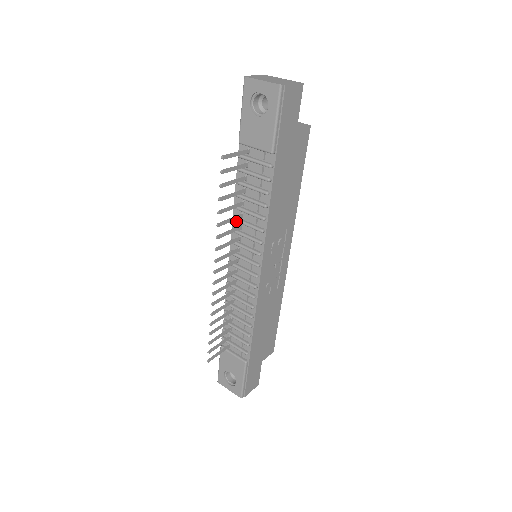
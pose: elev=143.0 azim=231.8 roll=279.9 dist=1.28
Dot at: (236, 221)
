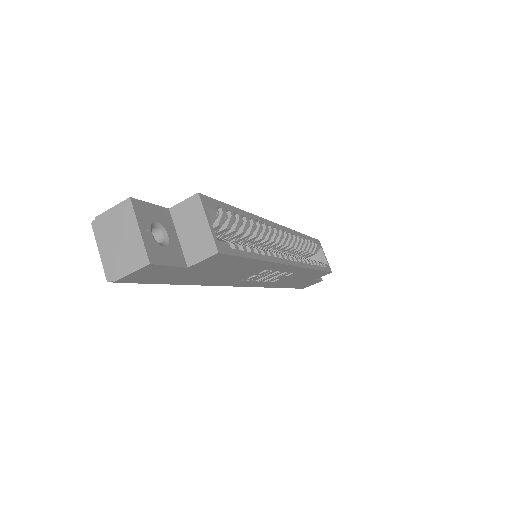
Dot at: occluded
